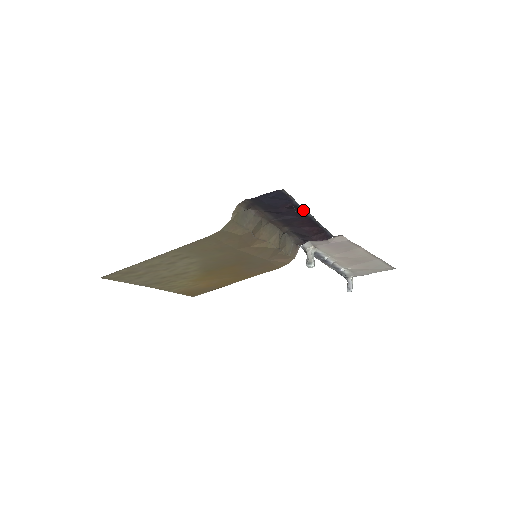
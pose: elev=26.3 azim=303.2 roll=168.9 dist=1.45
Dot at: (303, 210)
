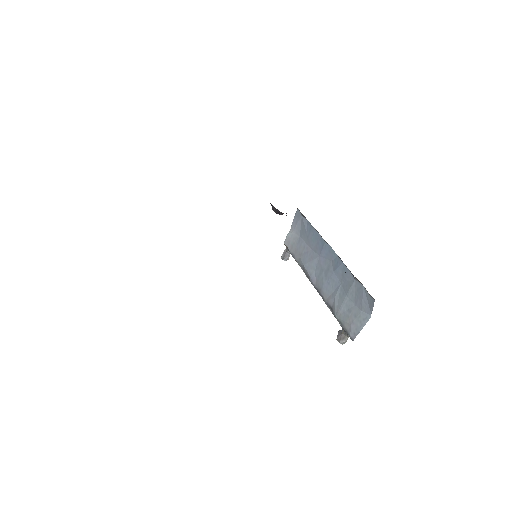
Dot at: (338, 256)
